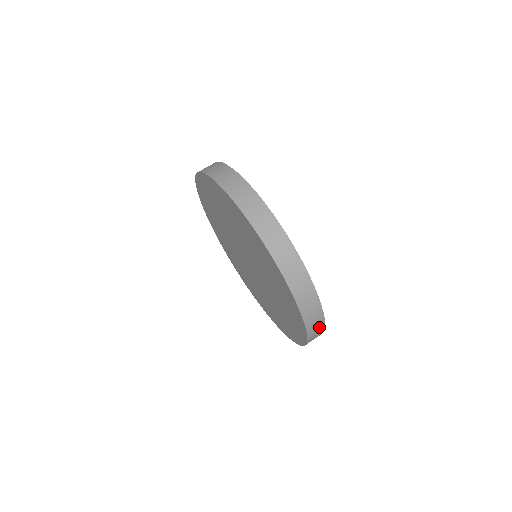
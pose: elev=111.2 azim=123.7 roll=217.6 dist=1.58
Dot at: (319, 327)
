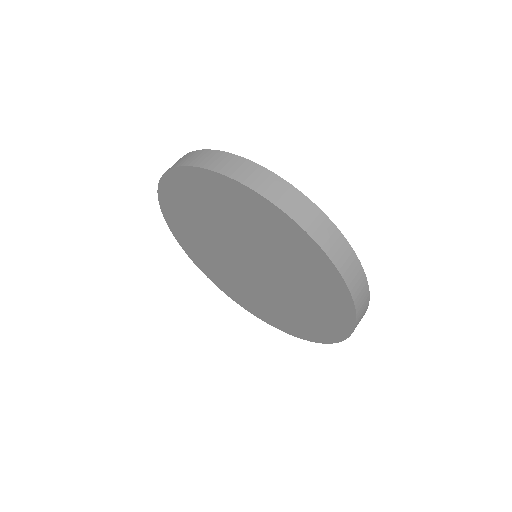
Dot at: (333, 235)
